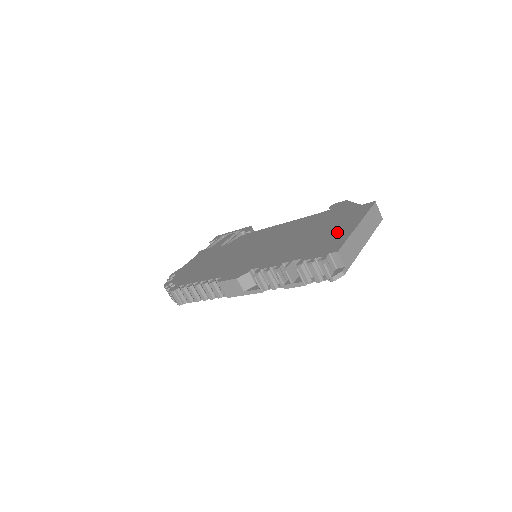
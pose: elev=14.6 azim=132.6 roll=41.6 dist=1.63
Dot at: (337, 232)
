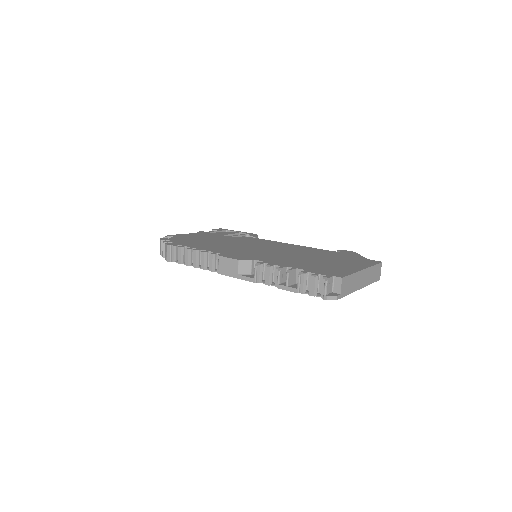
Dot at: (343, 266)
